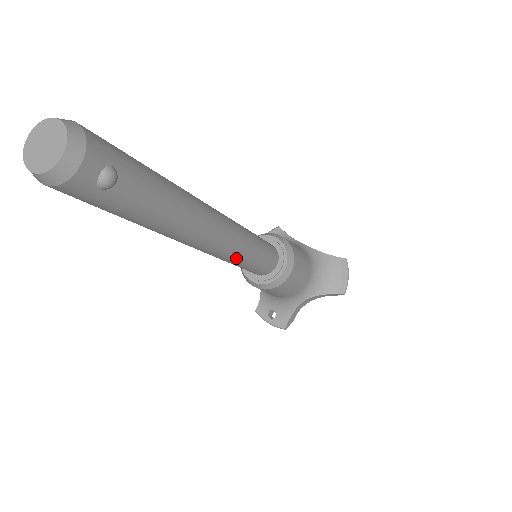
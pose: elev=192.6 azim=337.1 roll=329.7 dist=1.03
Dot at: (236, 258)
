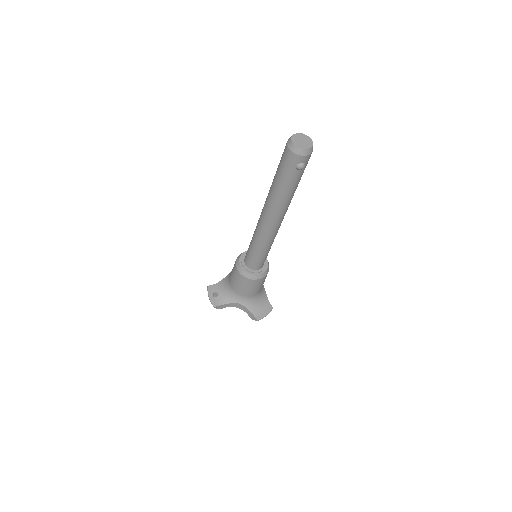
Dot at: (262, 243)
